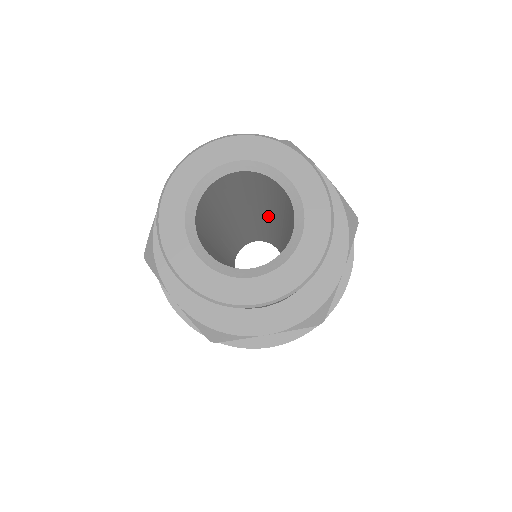
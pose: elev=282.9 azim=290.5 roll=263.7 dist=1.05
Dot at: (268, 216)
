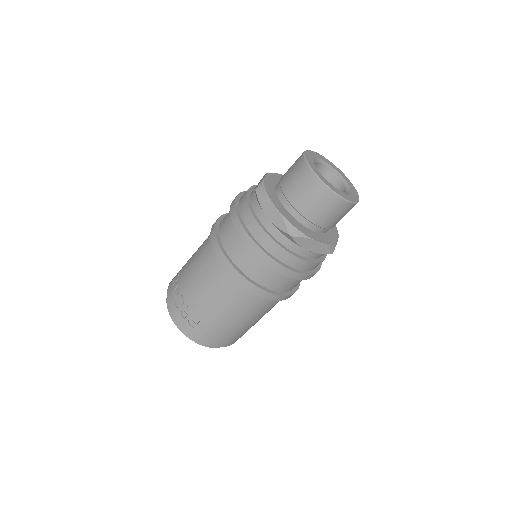
Dot at: occluded
